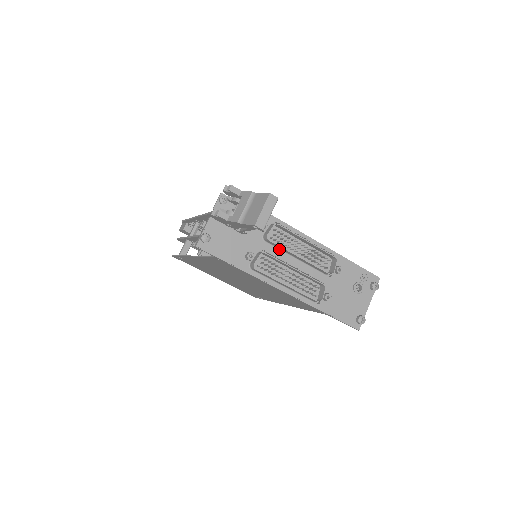
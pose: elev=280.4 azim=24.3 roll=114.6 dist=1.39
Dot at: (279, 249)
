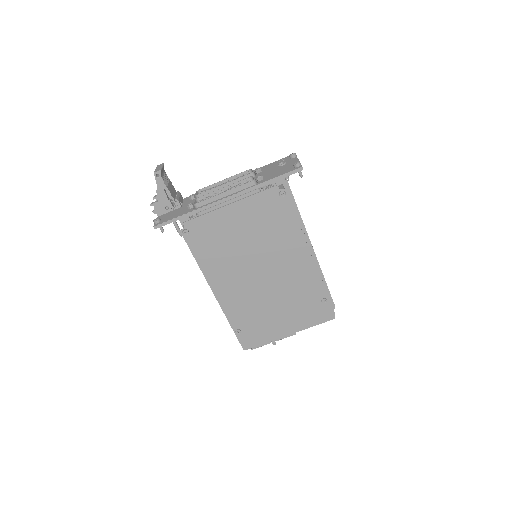
Dot at: occluded
